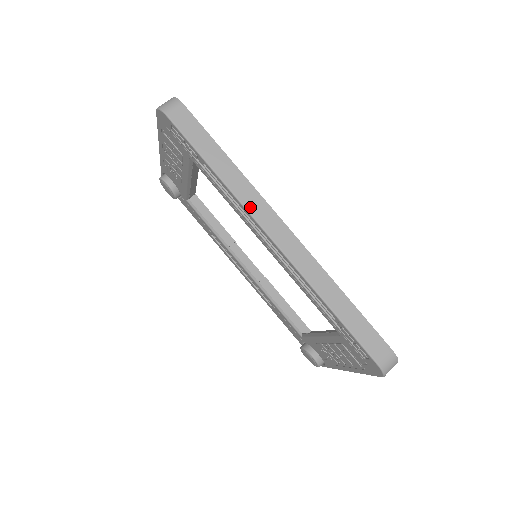
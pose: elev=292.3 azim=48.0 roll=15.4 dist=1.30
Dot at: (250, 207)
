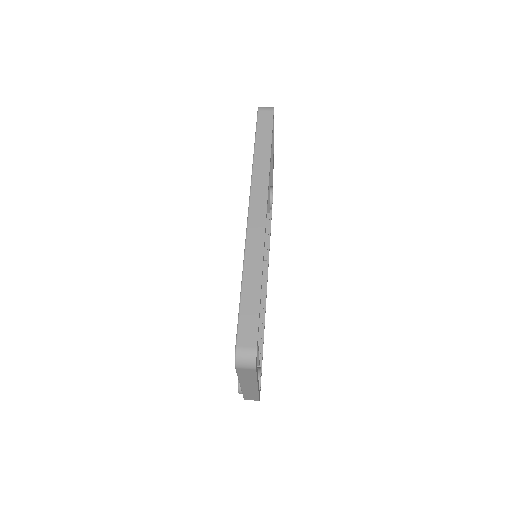
Dot at: (255, 185)
